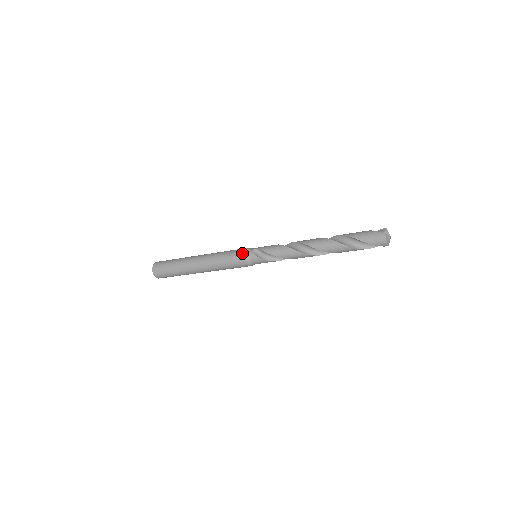
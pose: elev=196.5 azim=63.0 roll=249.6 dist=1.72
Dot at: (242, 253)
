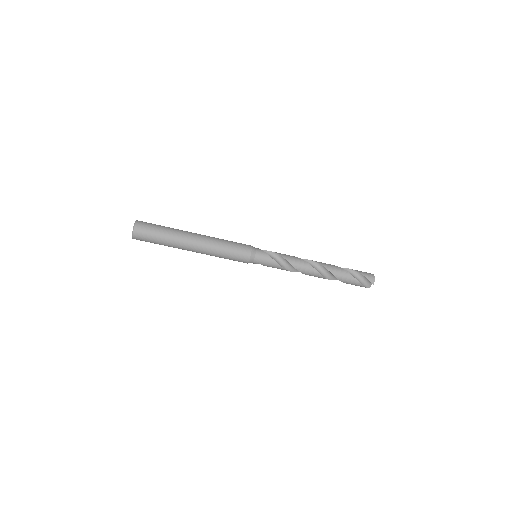
Dot at: occluded
